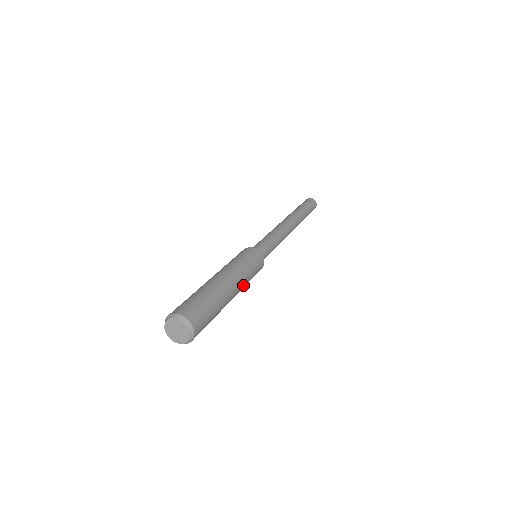
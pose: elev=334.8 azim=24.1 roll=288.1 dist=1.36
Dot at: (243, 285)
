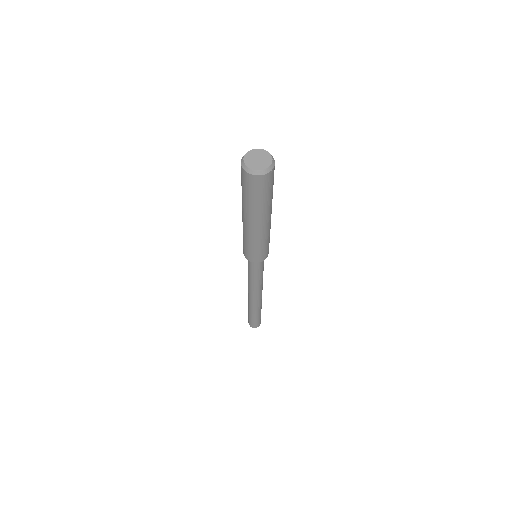
Dot at: (268, 231)
